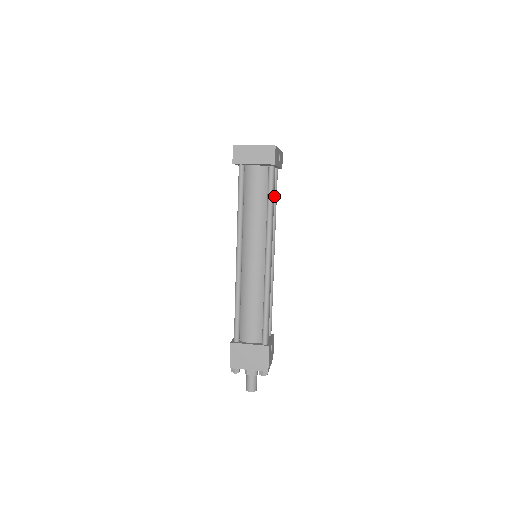
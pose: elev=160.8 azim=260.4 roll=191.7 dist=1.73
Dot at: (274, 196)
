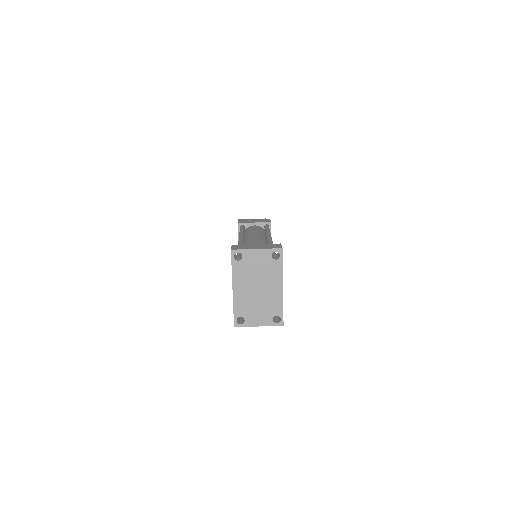
Dot at: occluded
